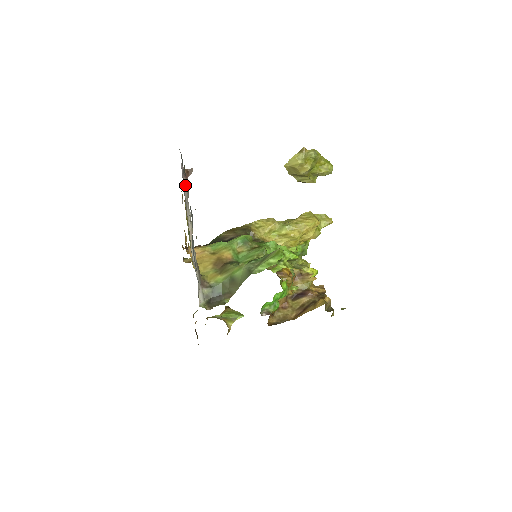
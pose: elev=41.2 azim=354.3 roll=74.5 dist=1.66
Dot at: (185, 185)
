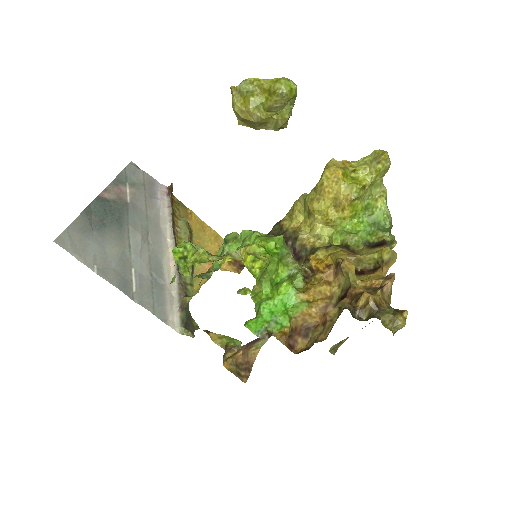
Dot at: (167, 203)
